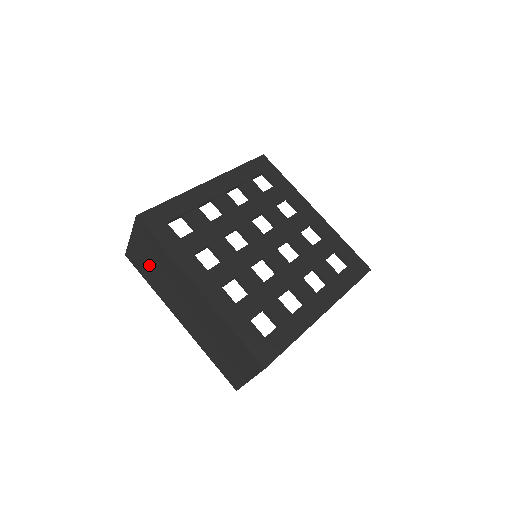
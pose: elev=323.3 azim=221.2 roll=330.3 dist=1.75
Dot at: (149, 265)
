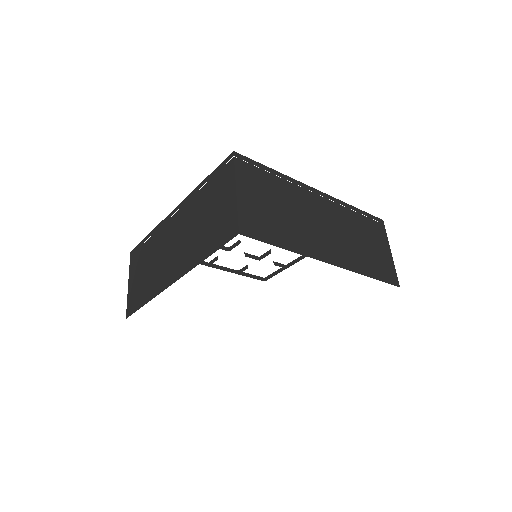
Dot at: (143, 279)
